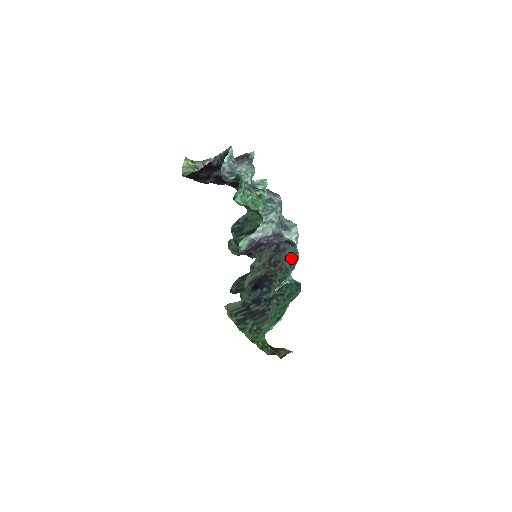
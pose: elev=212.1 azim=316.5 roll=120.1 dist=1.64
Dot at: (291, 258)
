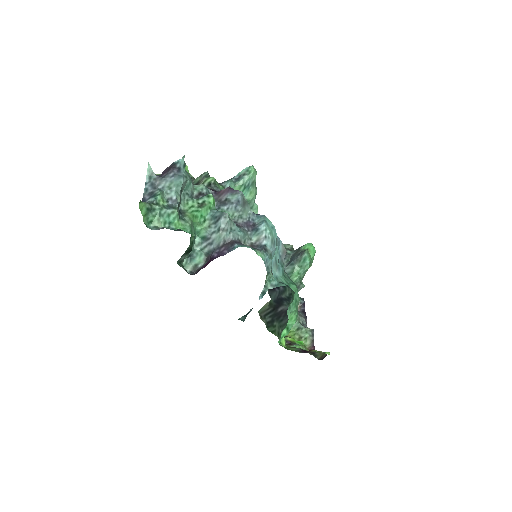
Dot at: occluded
